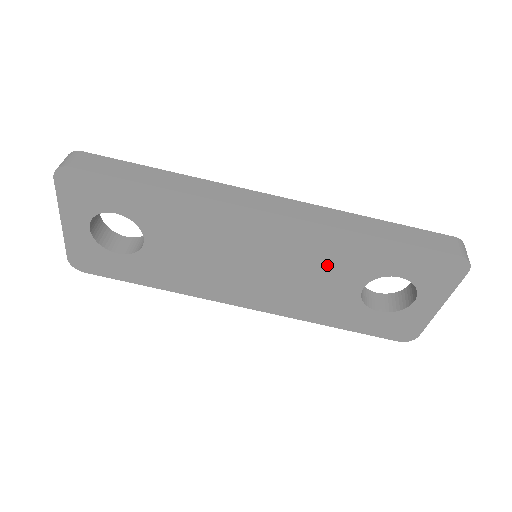
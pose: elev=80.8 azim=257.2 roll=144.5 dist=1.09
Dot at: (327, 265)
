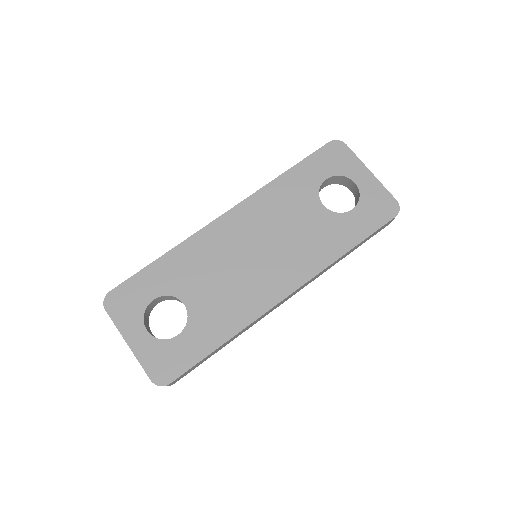
Dot at: (288, 211)
